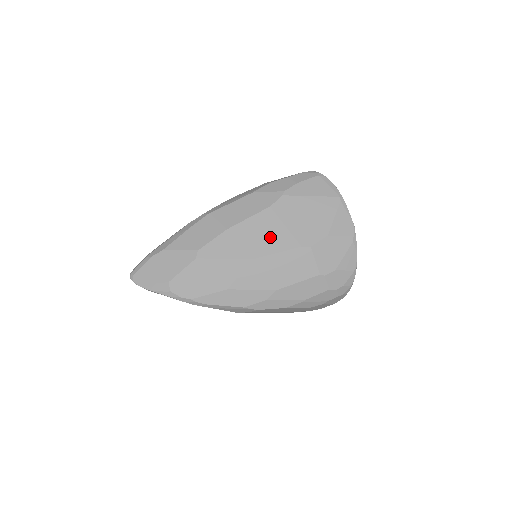
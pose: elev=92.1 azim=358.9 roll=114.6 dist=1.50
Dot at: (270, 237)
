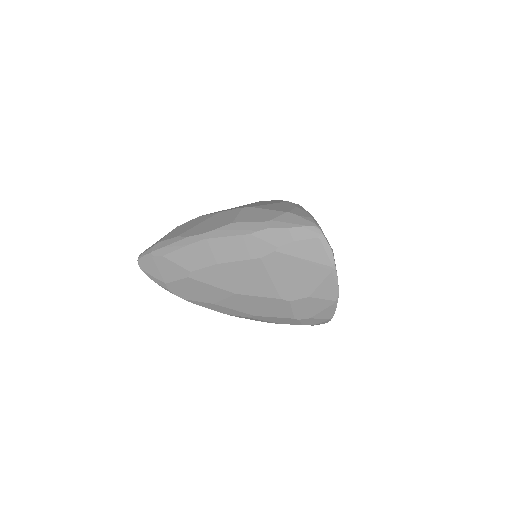
Dot at: (255, 283)
